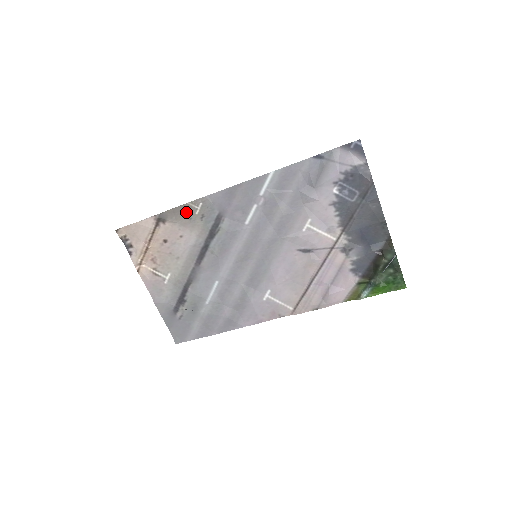
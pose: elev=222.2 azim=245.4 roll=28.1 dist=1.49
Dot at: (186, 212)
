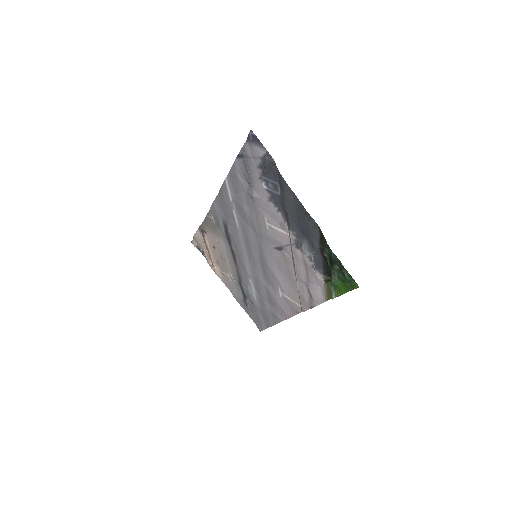
Dot at: (210, 223)
